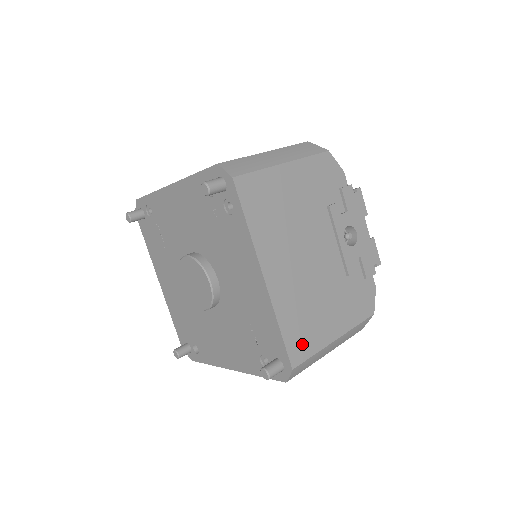
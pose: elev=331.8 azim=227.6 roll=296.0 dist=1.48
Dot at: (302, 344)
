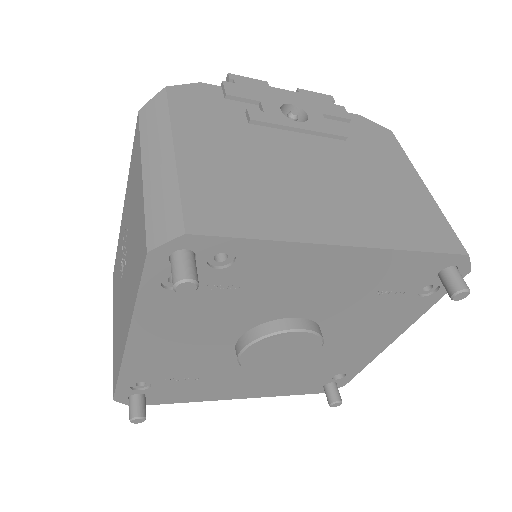
Dot at: (435, 230)
